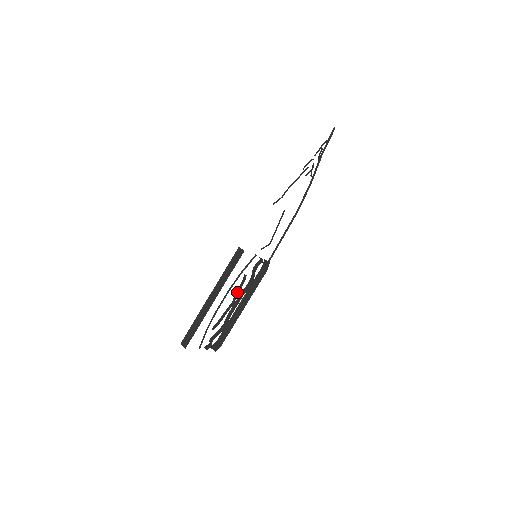
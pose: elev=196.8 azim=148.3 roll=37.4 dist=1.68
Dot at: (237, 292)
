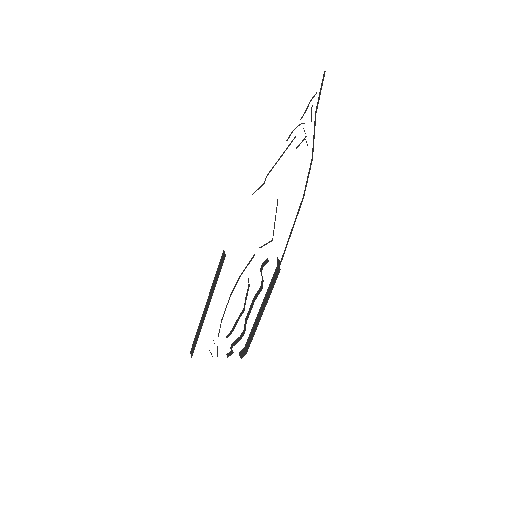
Dot at: (245, 297)
